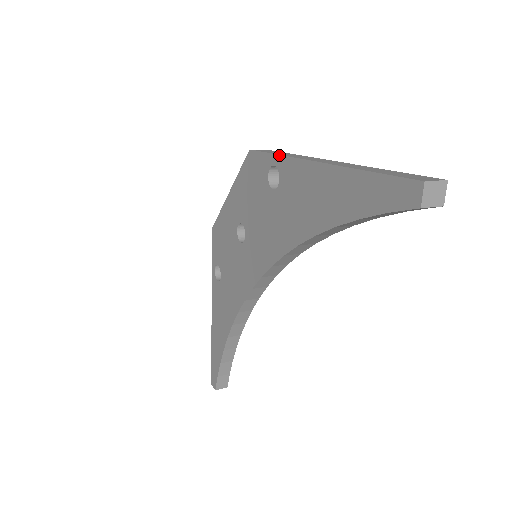
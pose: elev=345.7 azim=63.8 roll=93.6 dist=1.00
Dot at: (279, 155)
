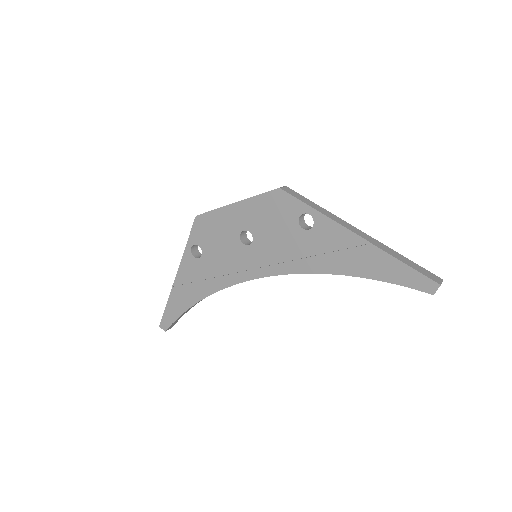
Dot at: (318, 211)
